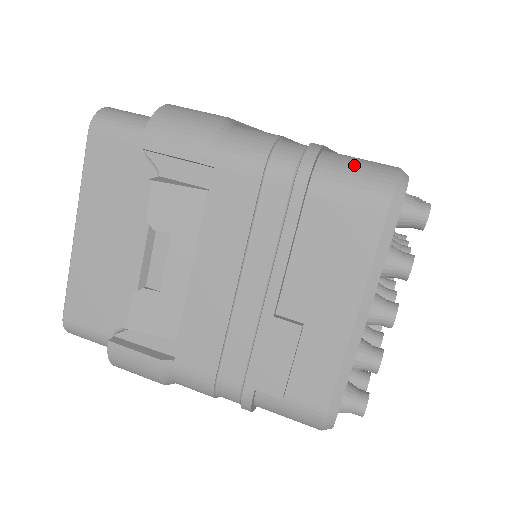
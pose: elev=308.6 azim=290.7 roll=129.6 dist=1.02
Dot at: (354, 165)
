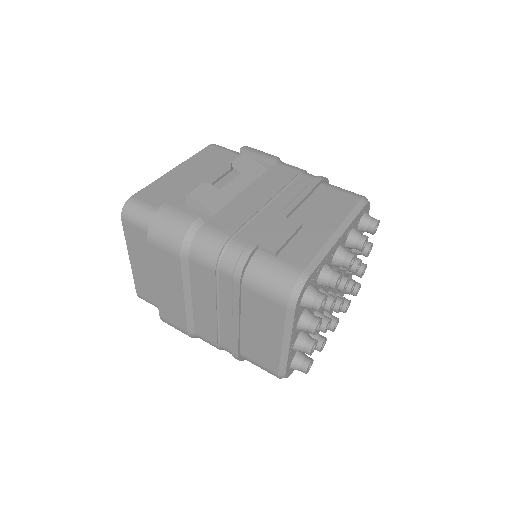
Dot at: occluded
